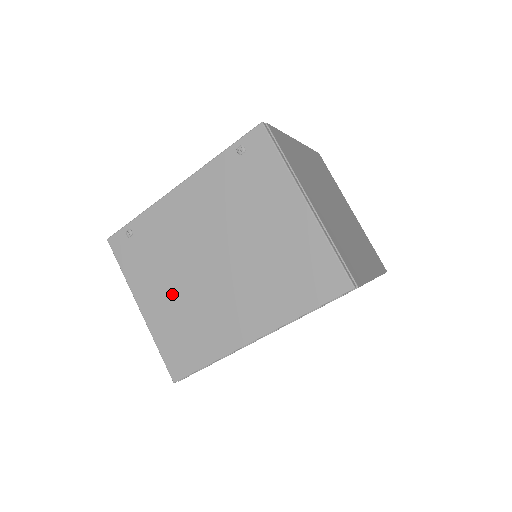
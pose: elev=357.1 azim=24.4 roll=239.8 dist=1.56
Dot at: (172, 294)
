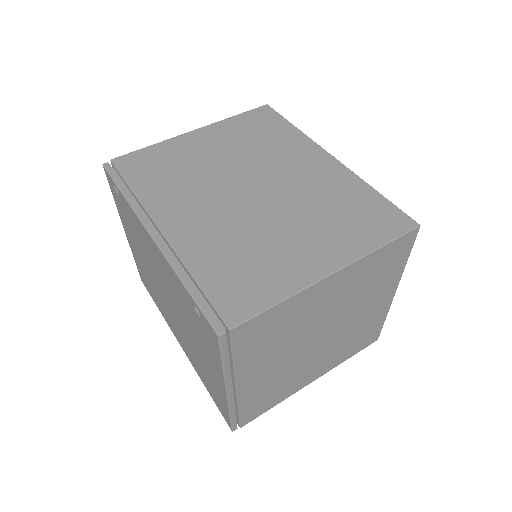
Dot at: (142, 261)
